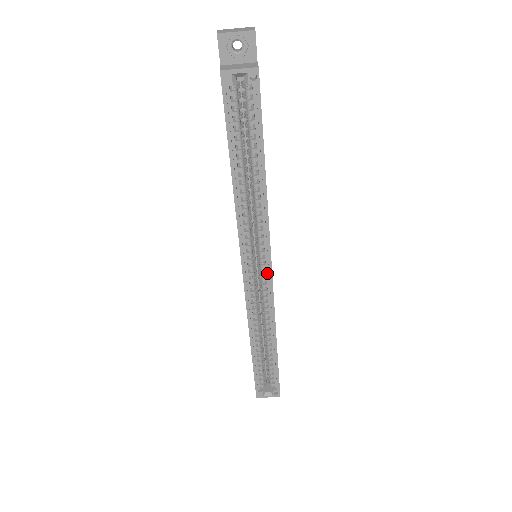
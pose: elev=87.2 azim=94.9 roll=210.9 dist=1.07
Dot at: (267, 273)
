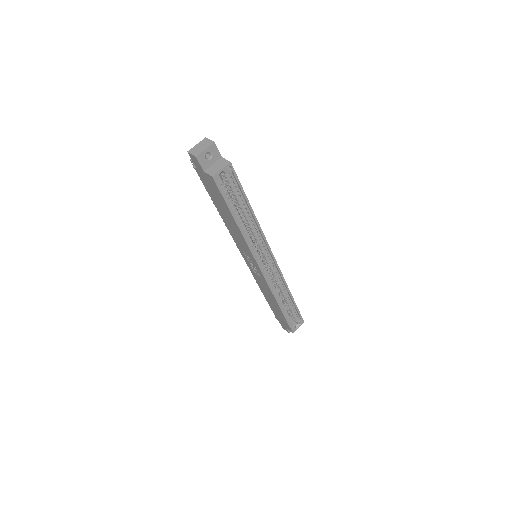
Dot at: (272, 261)
